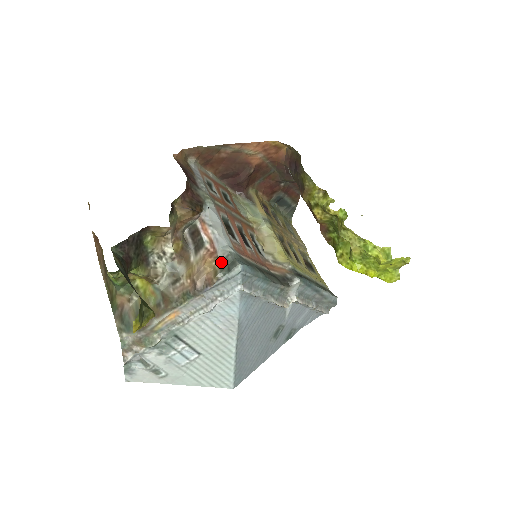
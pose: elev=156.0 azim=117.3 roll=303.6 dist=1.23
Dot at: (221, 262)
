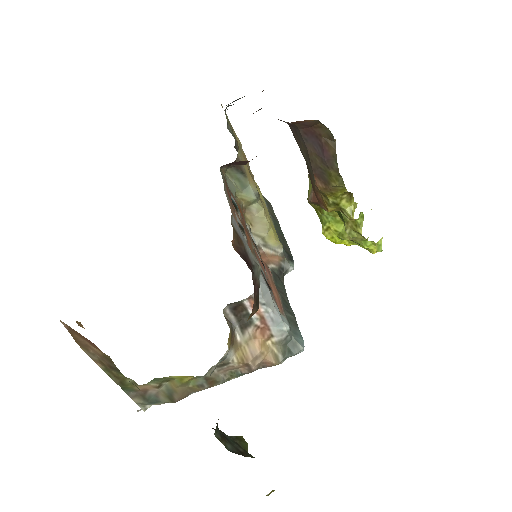
Dot at: (280, 344)
